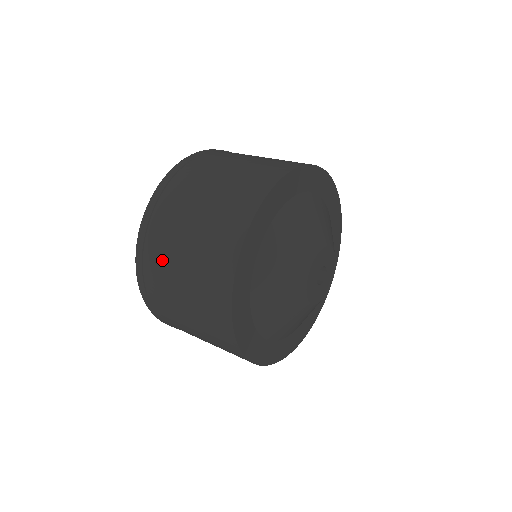
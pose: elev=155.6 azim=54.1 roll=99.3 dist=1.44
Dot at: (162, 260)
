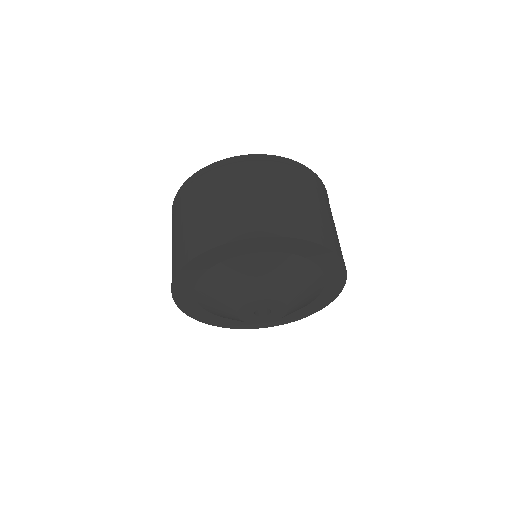
Dot at: occluded
